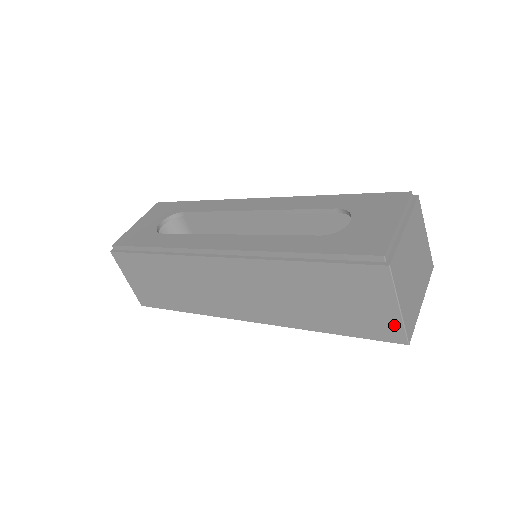
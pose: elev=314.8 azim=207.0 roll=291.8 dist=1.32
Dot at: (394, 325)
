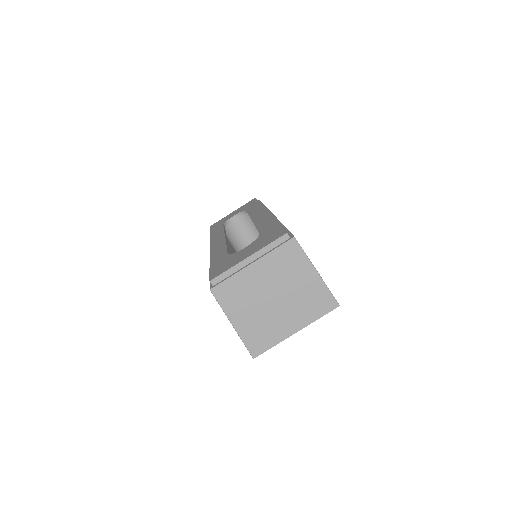
Dot at: occluded
